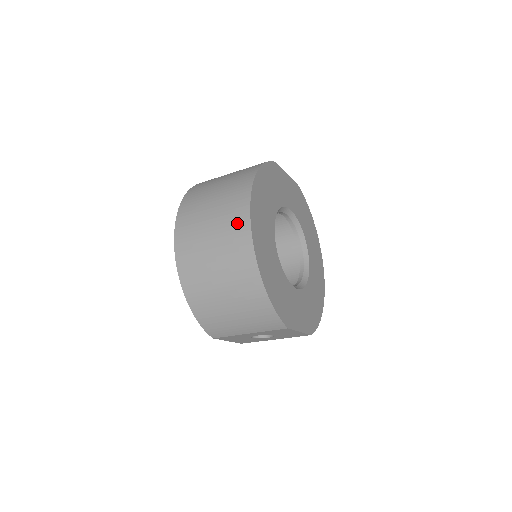
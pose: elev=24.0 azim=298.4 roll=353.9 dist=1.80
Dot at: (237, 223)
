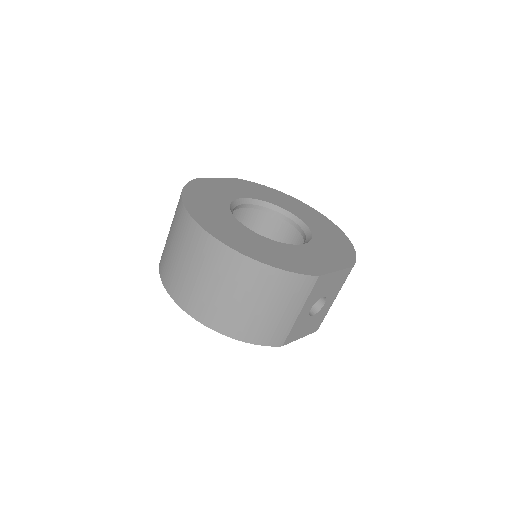
Dot at: (197, 241)
